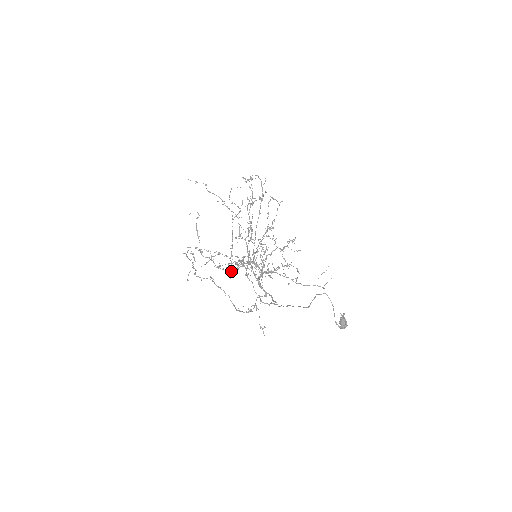
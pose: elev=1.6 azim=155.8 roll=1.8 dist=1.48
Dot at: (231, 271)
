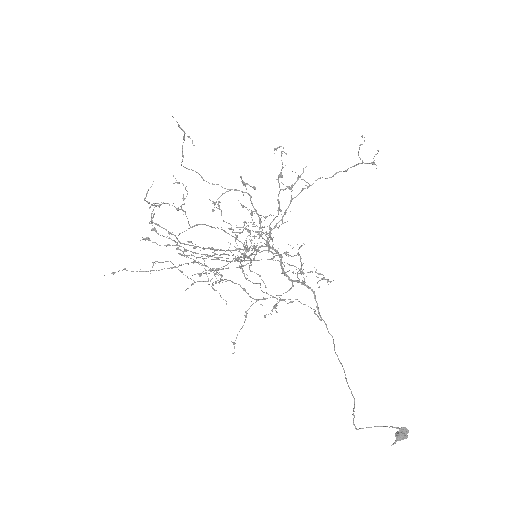
Dot at: occluded
